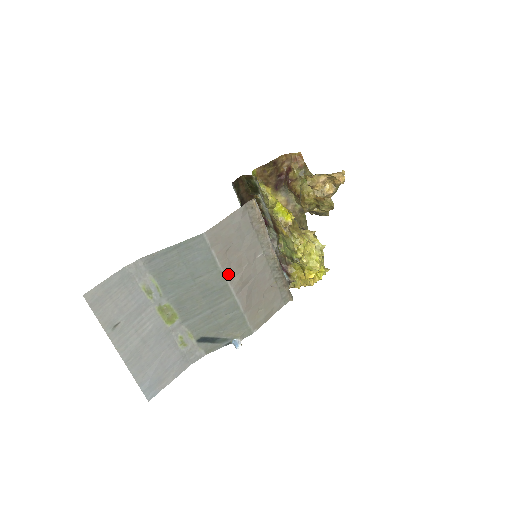
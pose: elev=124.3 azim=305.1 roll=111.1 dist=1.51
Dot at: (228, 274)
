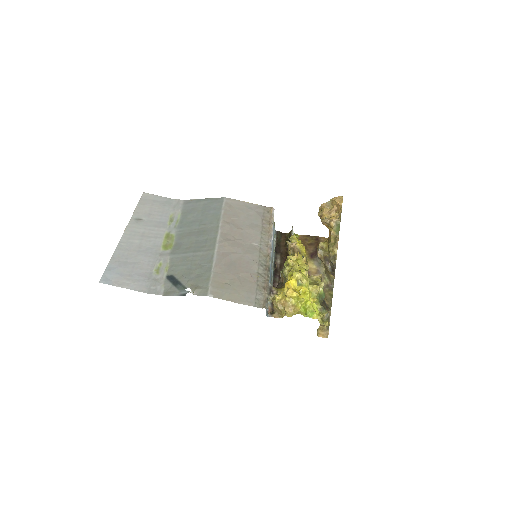
Dot at: (222, 233)
